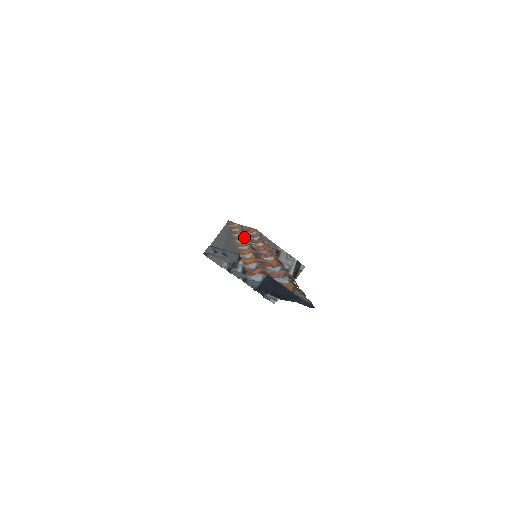
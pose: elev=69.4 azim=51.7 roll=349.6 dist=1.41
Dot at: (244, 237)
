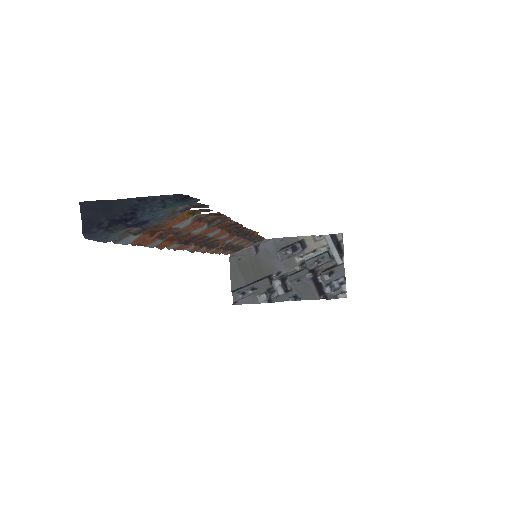
Dot at: occluded
